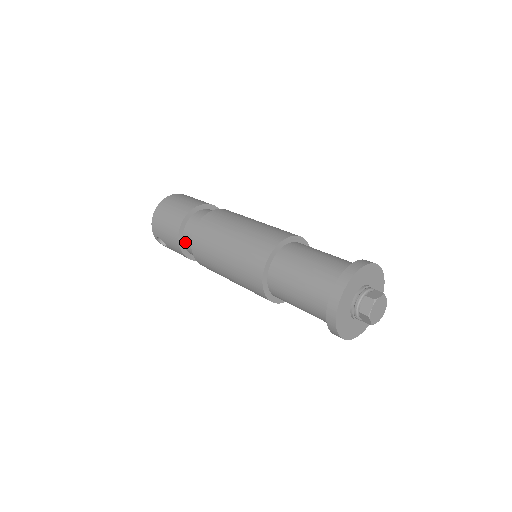
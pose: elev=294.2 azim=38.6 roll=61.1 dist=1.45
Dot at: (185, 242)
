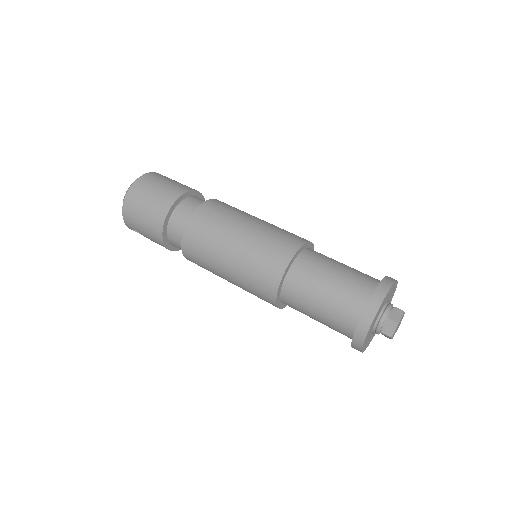
Dot at: (170, 240)
